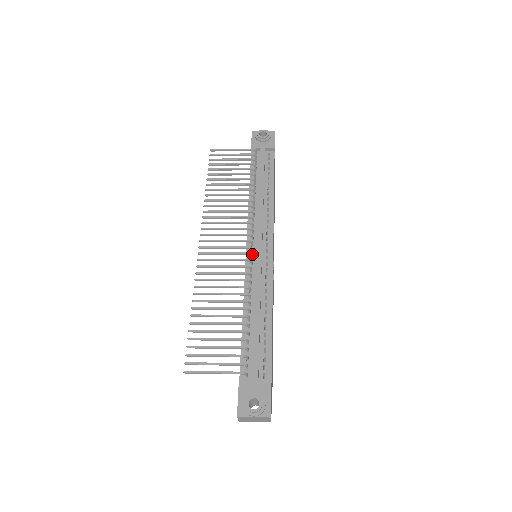
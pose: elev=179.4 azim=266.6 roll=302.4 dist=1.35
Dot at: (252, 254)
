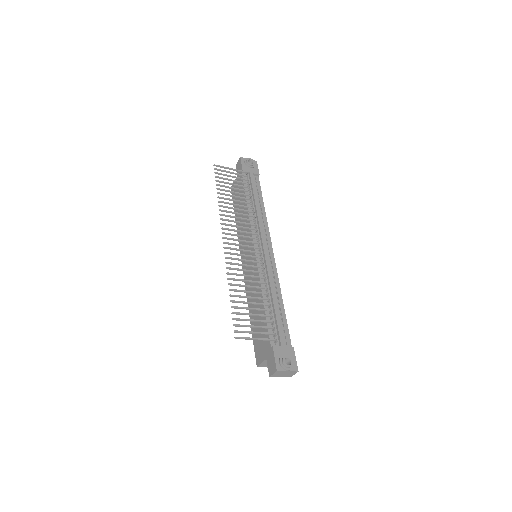
Dot at: occluded
